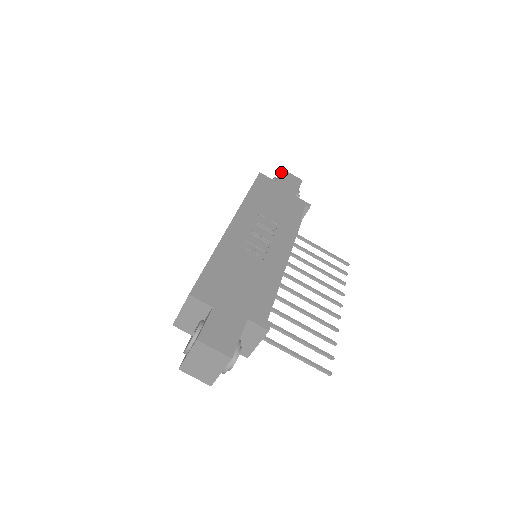
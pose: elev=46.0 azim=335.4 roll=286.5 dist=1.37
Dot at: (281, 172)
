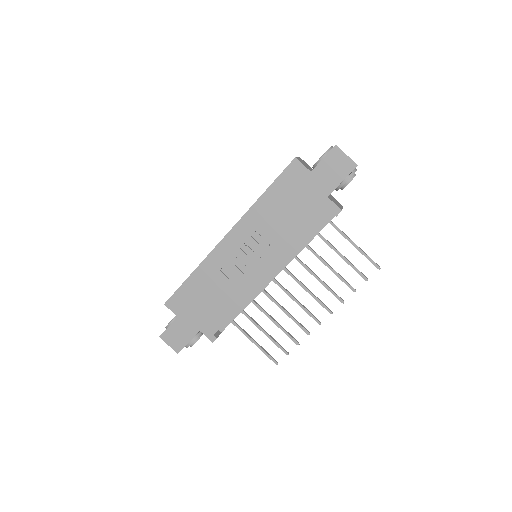
Dot at: (330, 153)
